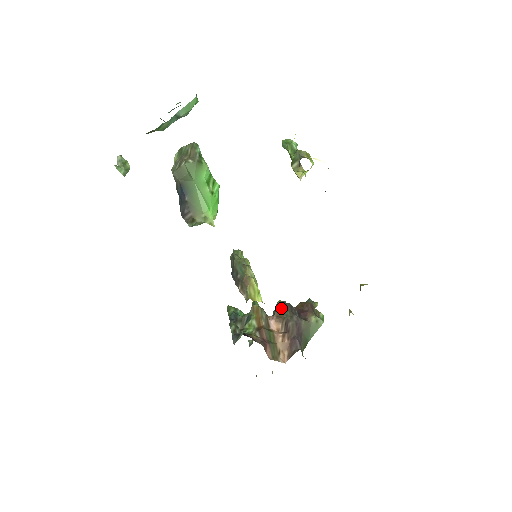
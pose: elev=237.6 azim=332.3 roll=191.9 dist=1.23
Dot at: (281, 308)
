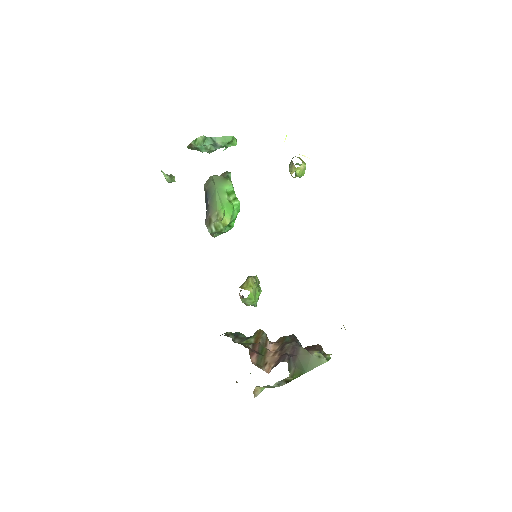
Dot at: (284, 336)
